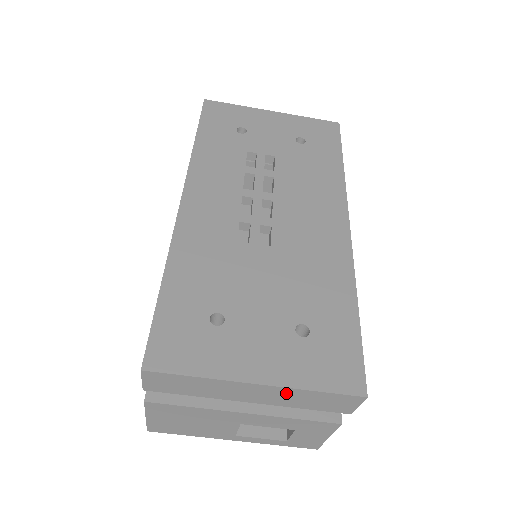
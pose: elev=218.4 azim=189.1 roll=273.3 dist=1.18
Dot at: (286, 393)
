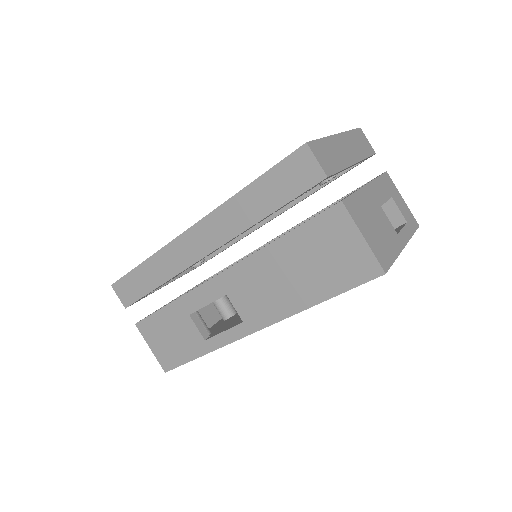
Dot at: (349, 140)
